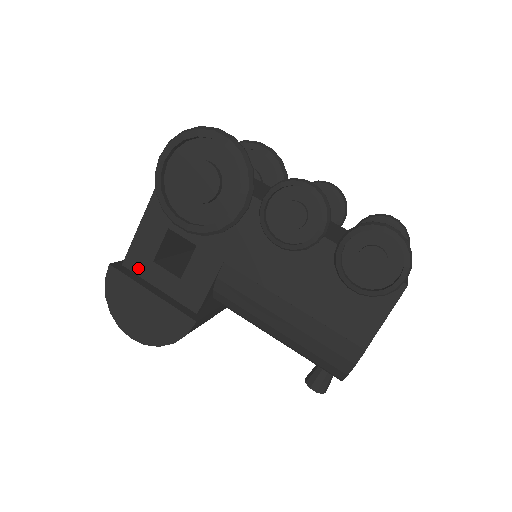
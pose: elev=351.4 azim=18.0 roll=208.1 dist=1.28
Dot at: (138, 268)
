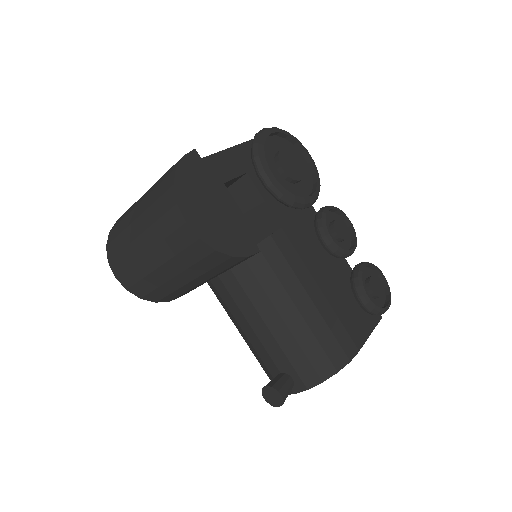
Dot at: occluded
